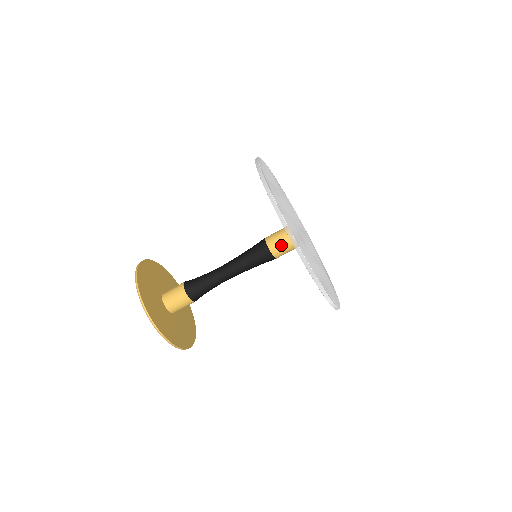
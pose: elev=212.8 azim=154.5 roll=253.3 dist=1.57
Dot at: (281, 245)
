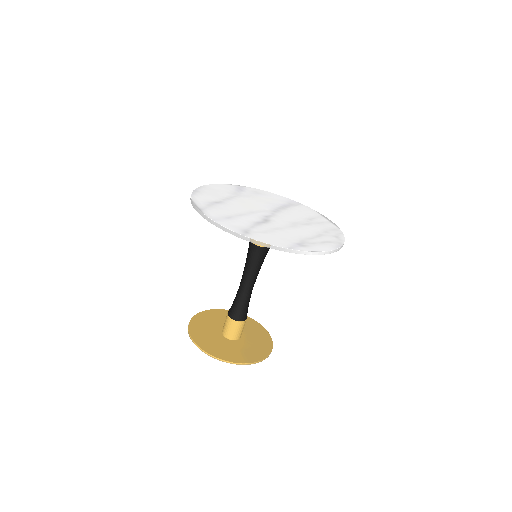
Dot at: occluded
